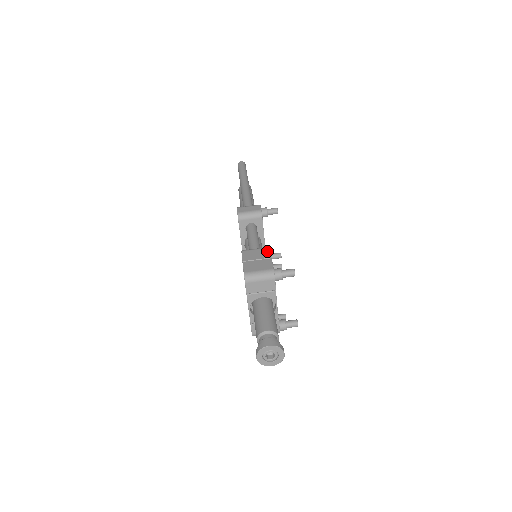
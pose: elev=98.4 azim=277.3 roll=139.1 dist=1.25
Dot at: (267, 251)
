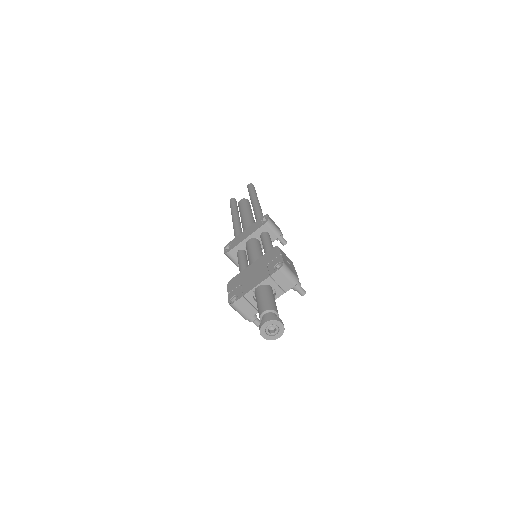
Dot at: occluded
